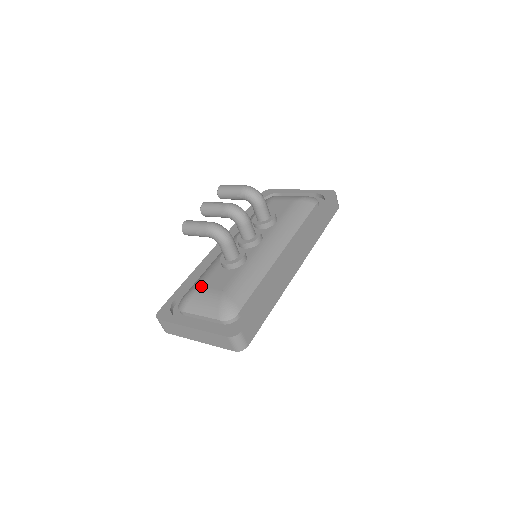
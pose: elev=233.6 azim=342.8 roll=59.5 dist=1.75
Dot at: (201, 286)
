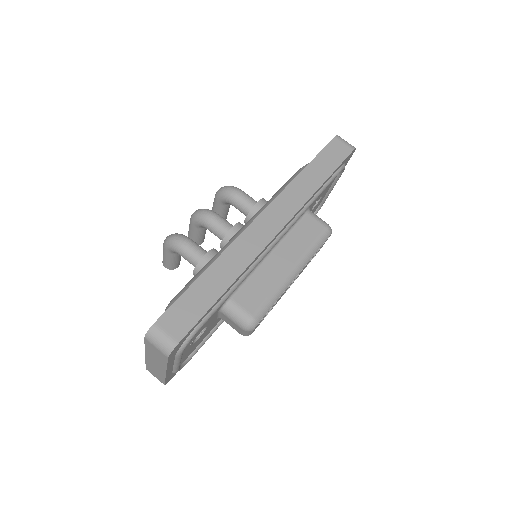
Dot at: occluded
